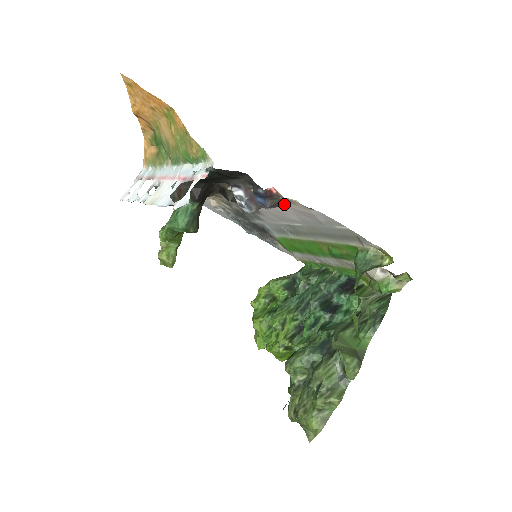
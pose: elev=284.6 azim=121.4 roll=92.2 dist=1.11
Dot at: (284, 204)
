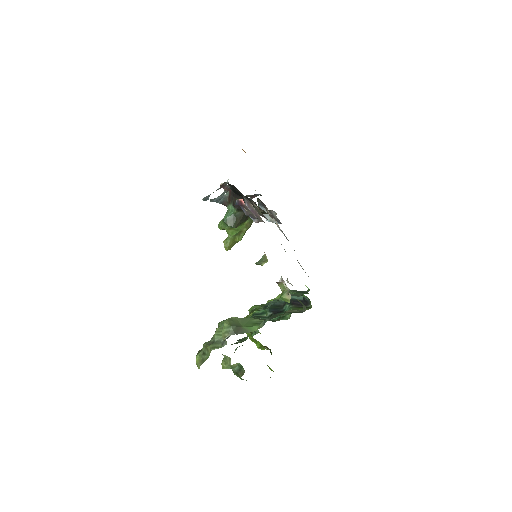
Dot at: (255, 216)
